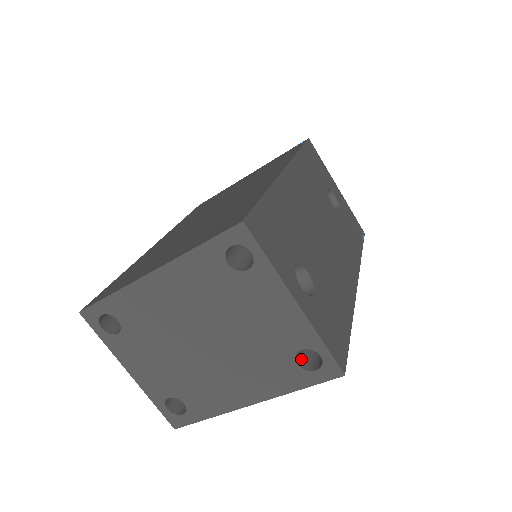
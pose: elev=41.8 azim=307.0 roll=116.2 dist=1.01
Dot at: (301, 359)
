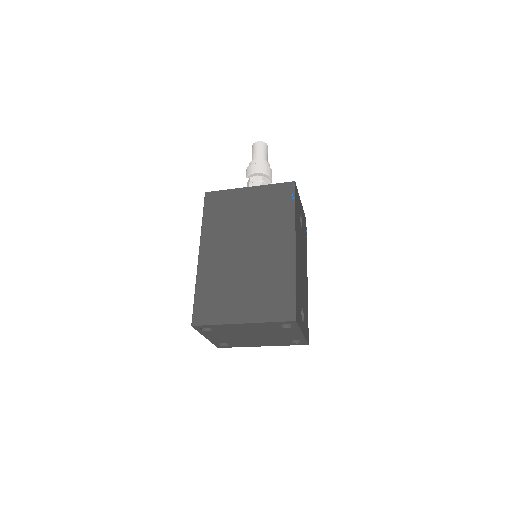
Dot at: occluded
